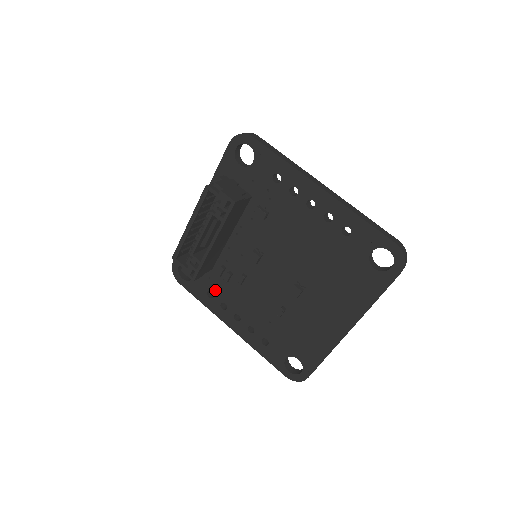
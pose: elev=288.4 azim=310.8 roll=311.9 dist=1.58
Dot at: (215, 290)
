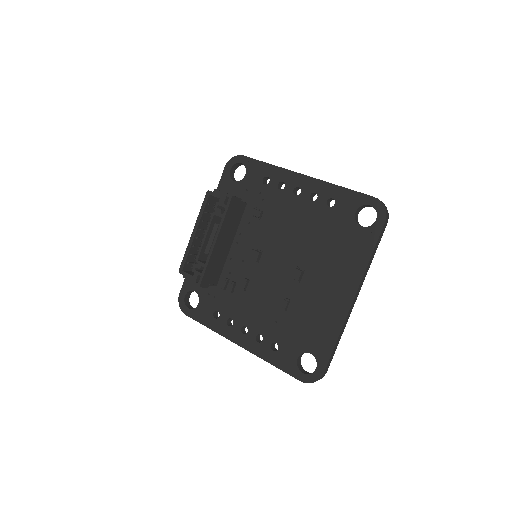
Dot at: (221, 308)
